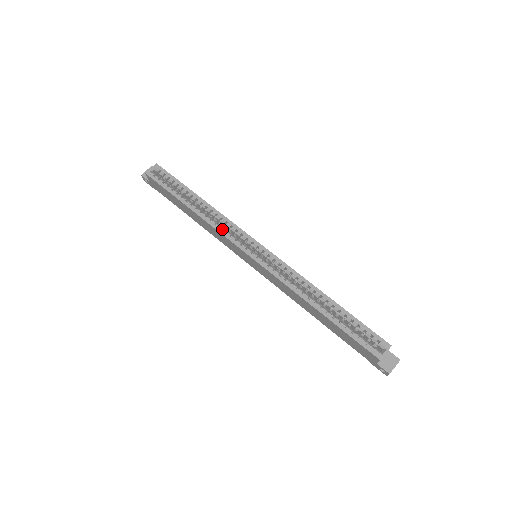
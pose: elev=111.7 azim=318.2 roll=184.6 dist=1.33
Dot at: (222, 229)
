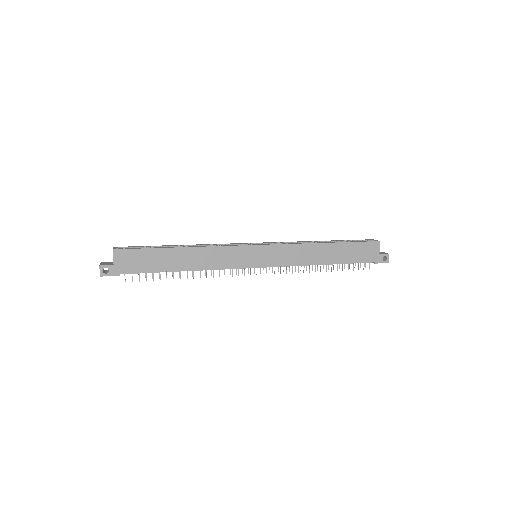
Dot at: (221, 245)
